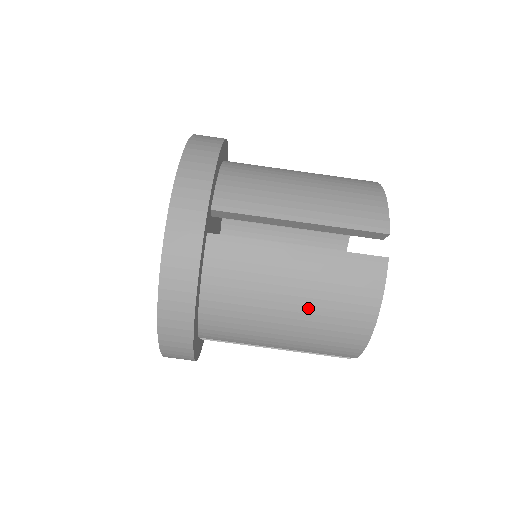
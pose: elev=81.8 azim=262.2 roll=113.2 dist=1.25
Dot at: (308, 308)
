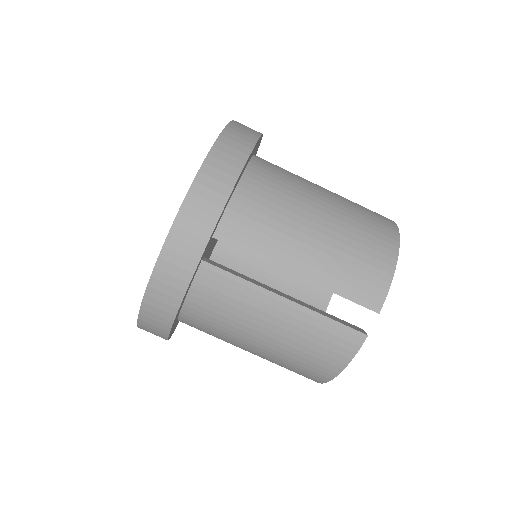
Dot at: (278, 348)
